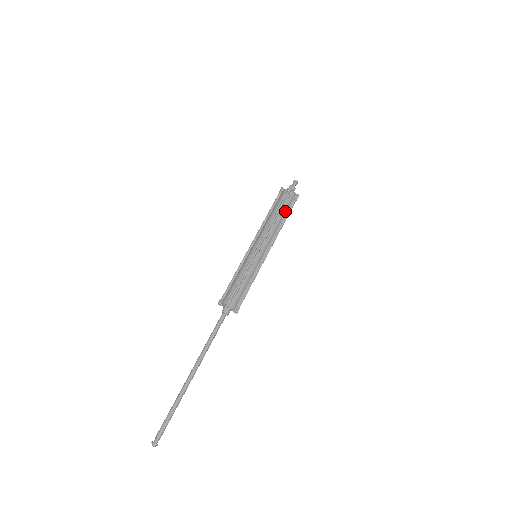
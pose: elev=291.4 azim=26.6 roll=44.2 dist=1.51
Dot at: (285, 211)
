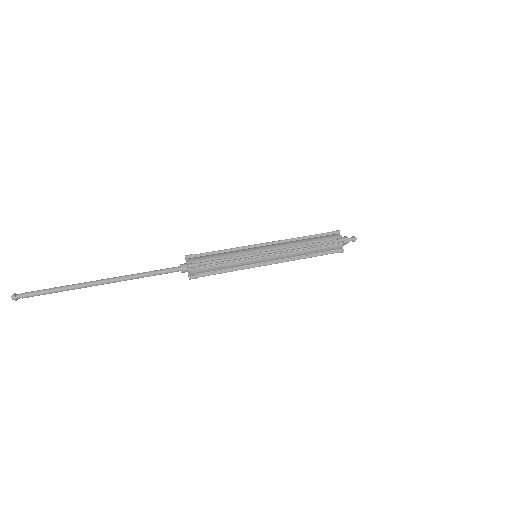
Dot at: (319, 251)
